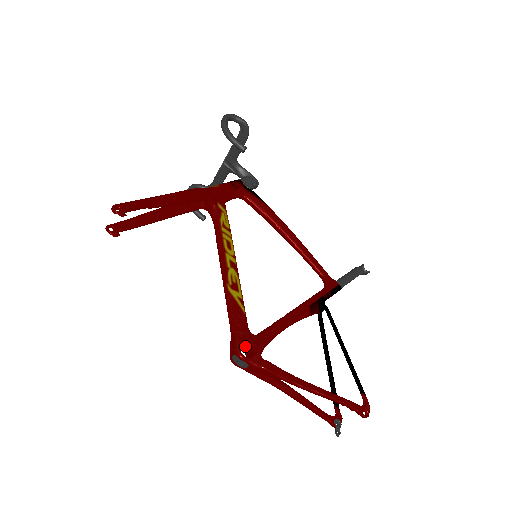
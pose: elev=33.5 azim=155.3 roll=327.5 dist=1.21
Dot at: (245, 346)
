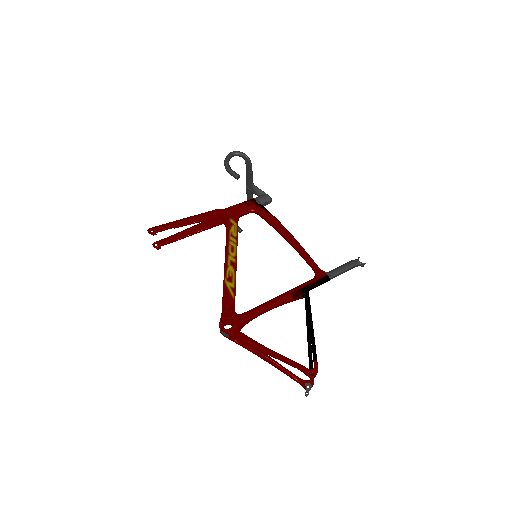
Dot at: (230, 322)
